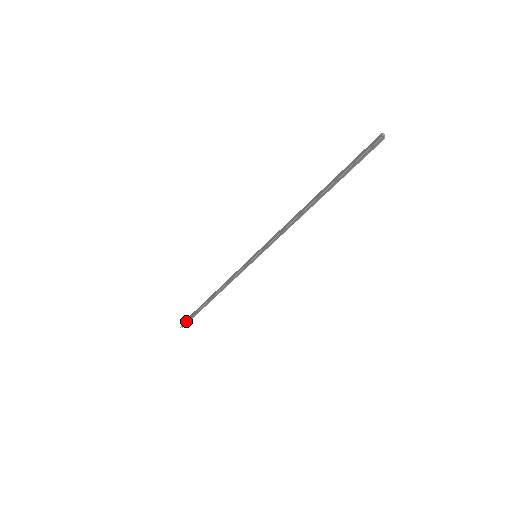
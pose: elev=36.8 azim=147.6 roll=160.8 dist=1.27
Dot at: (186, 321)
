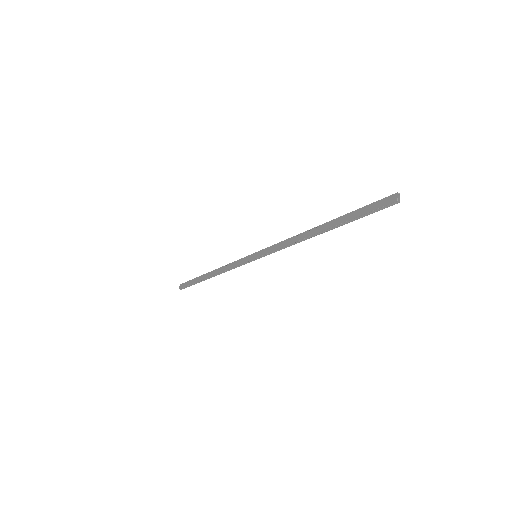
Dot at: (184, 287)
